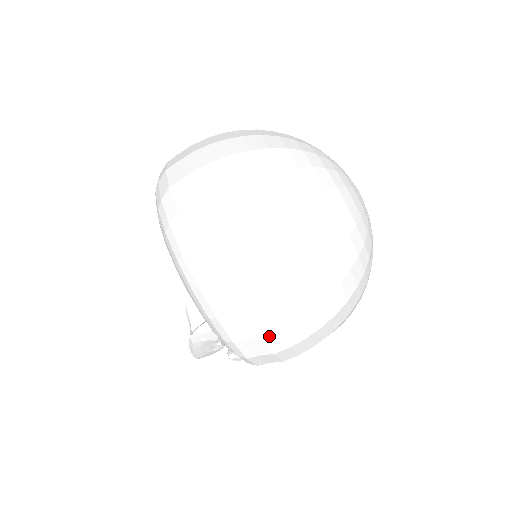
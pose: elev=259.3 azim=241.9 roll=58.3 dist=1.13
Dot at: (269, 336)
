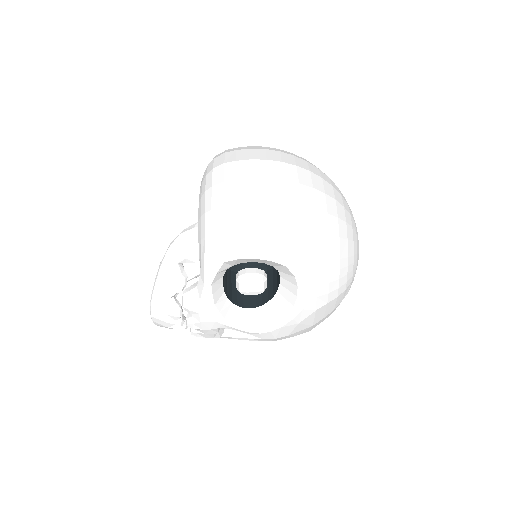
Dot at: (241, 183)
